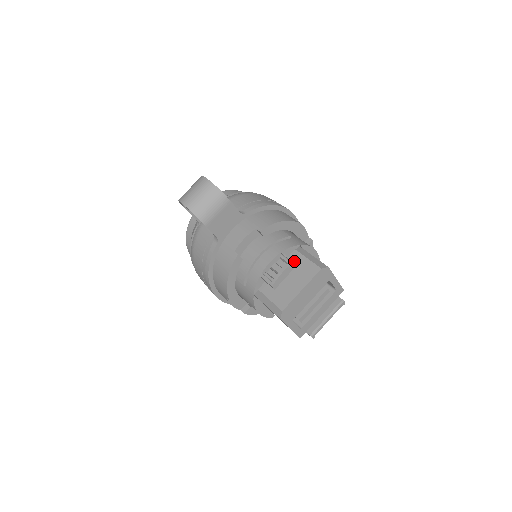
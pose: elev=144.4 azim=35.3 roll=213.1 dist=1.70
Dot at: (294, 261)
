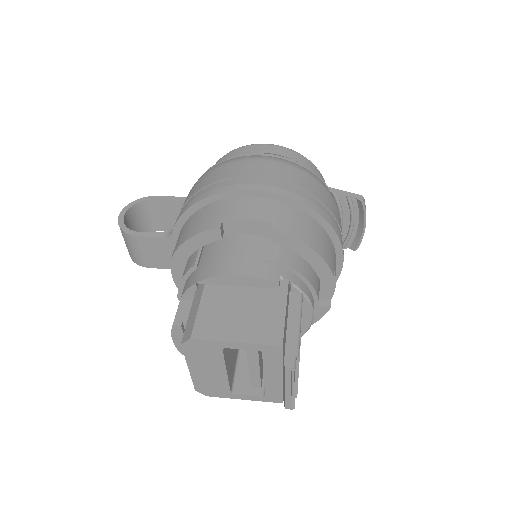
Dot at: (172, 325)
